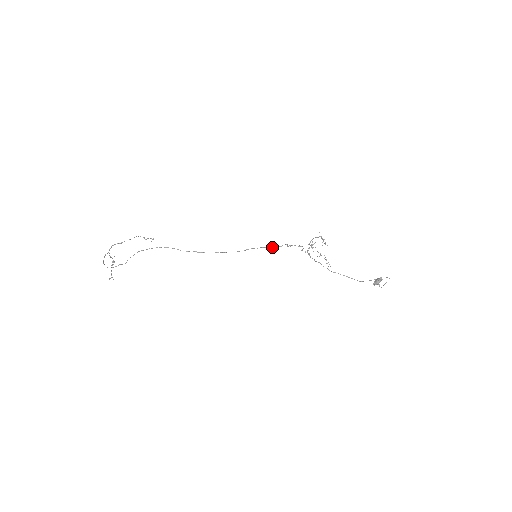
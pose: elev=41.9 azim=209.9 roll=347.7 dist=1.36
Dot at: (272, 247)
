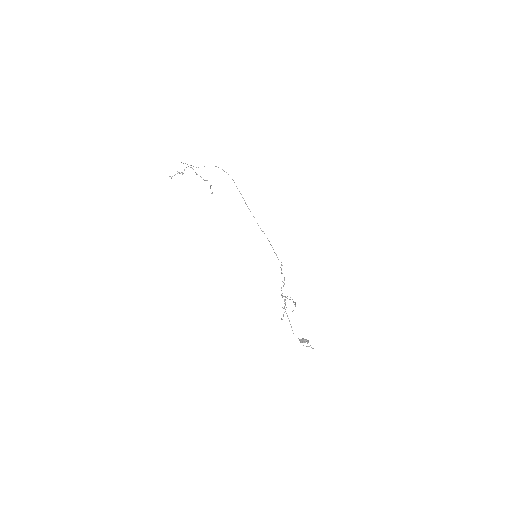
Dot at: occluded
